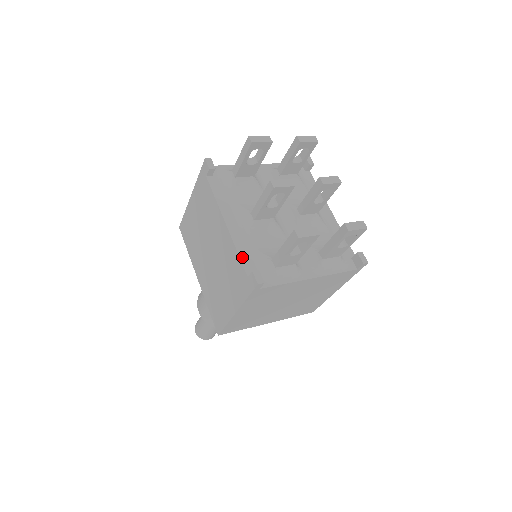
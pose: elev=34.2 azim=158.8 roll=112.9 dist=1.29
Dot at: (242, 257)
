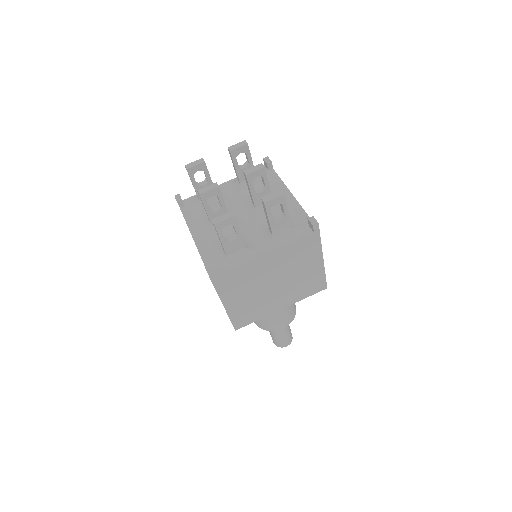
Dot at: (203, 257)
